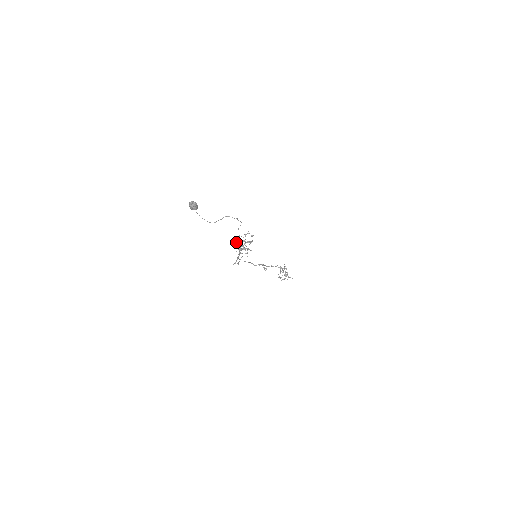
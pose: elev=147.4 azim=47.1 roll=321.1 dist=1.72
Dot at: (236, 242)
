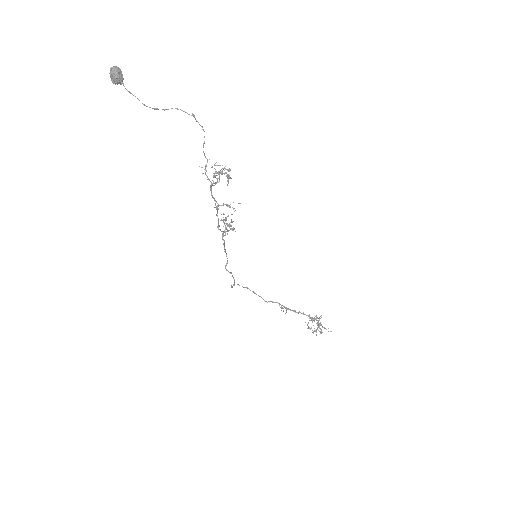
Dot at: occluded
